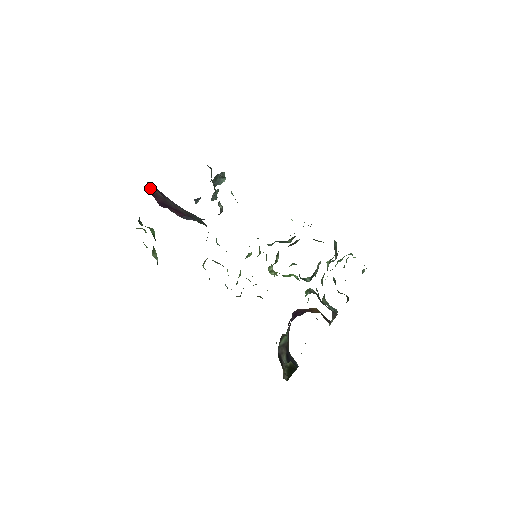
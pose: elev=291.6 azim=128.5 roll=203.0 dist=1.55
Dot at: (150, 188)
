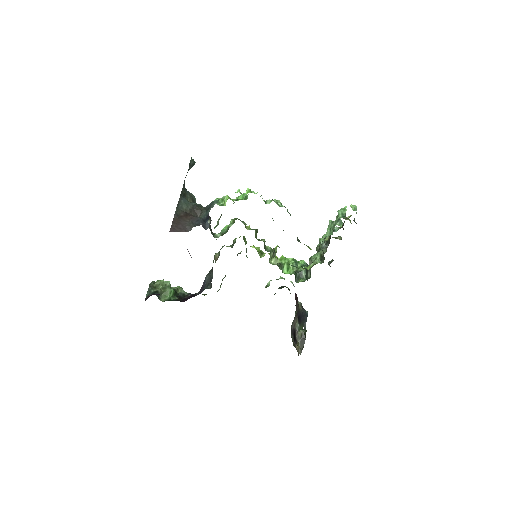
Dot at: occluded
